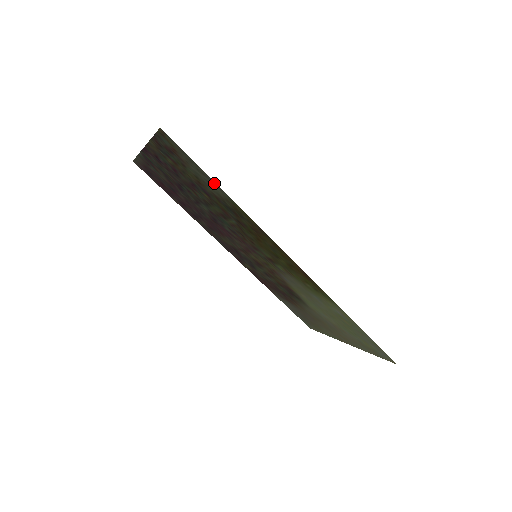
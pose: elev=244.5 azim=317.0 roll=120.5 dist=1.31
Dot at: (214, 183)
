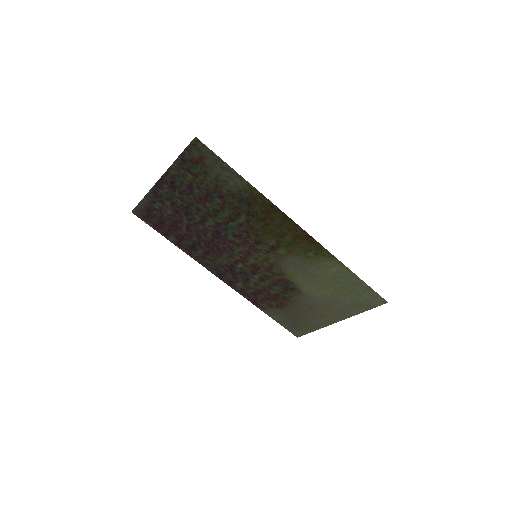
Dot at: (236, 174)
